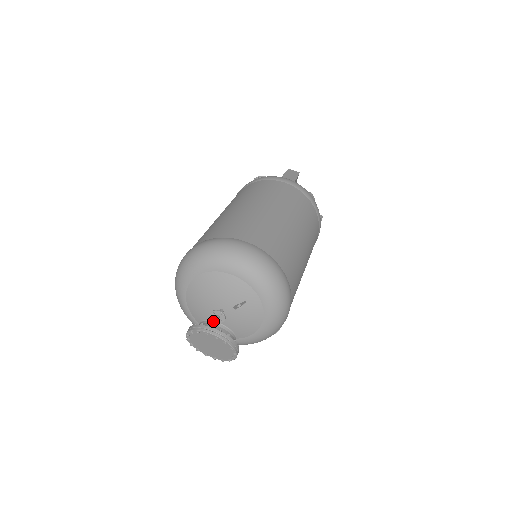
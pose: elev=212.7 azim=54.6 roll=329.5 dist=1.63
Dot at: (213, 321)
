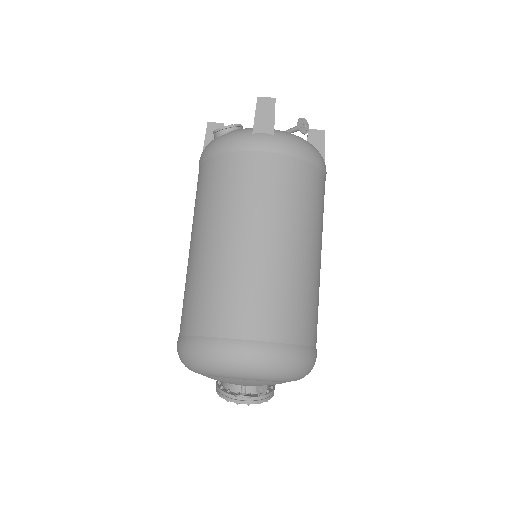
Dot at: occluded
